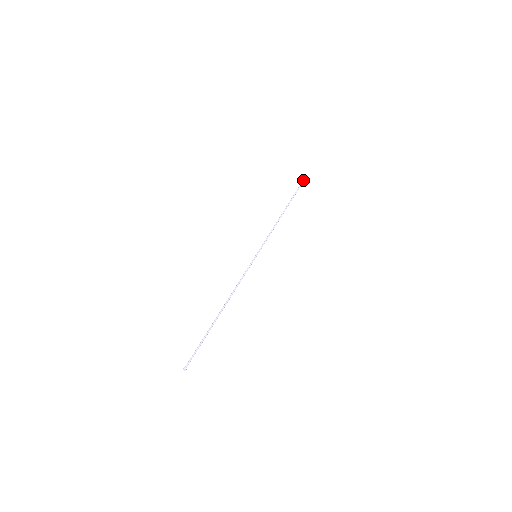
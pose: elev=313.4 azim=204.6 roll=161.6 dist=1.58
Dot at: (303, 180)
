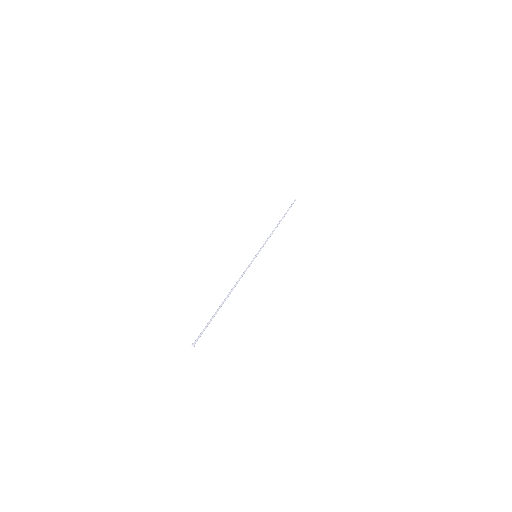
Dot at: occluded
